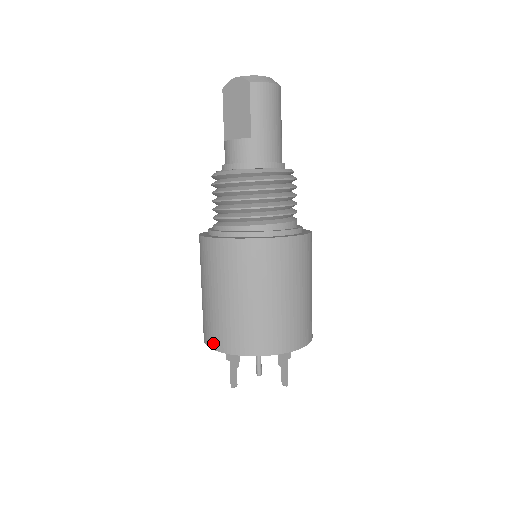
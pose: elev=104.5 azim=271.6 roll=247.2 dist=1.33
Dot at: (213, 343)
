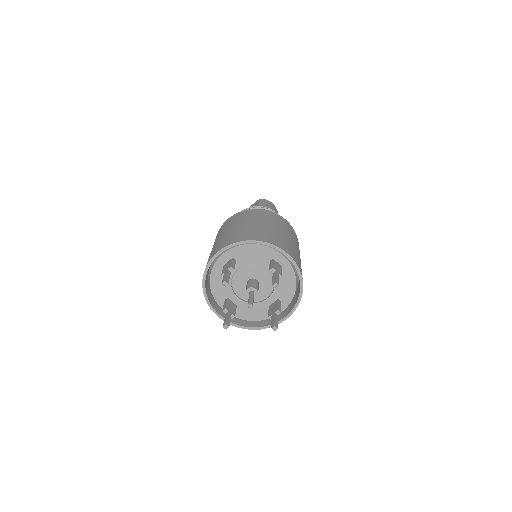
Dot at: (213, 254)
